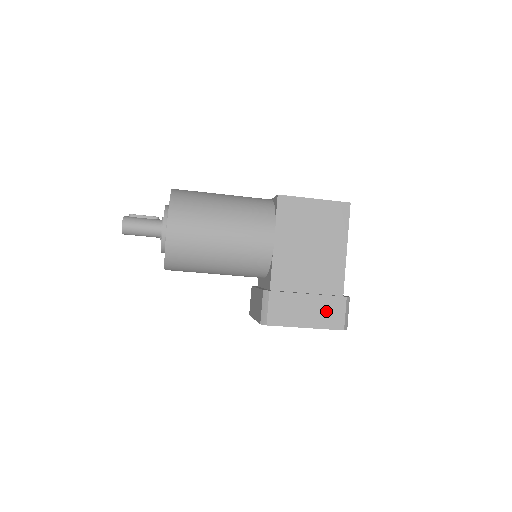
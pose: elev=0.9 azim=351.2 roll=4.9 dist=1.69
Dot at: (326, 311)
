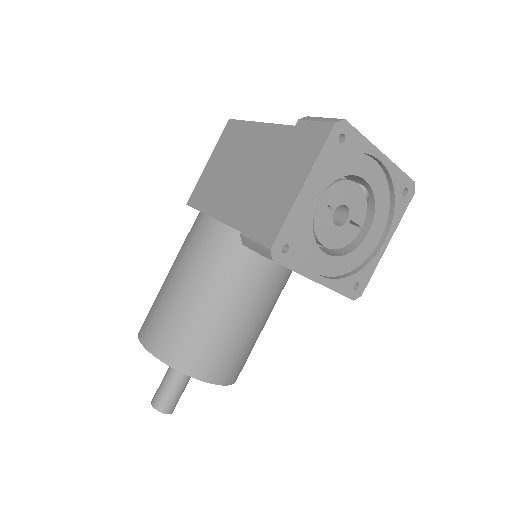
Dot at: (299, 152)
